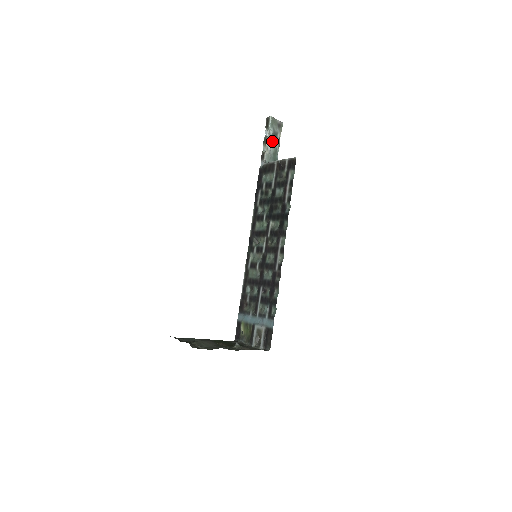
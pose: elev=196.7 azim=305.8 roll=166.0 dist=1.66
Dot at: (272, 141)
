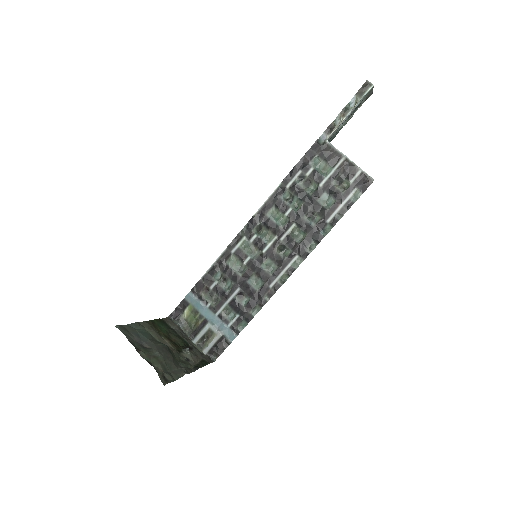
Dot at: (350, 114)
